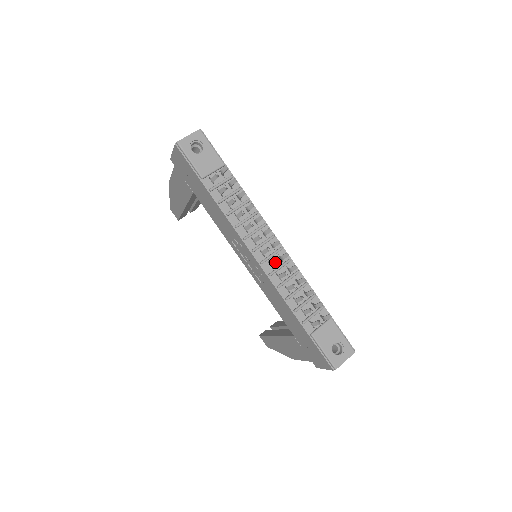
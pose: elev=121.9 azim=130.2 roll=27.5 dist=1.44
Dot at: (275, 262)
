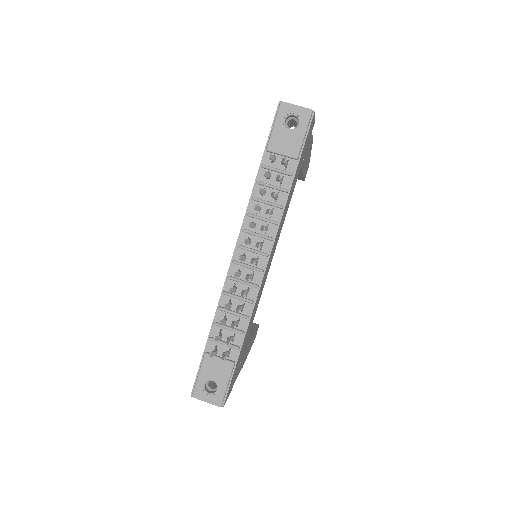
Dot at: (239, 273)
